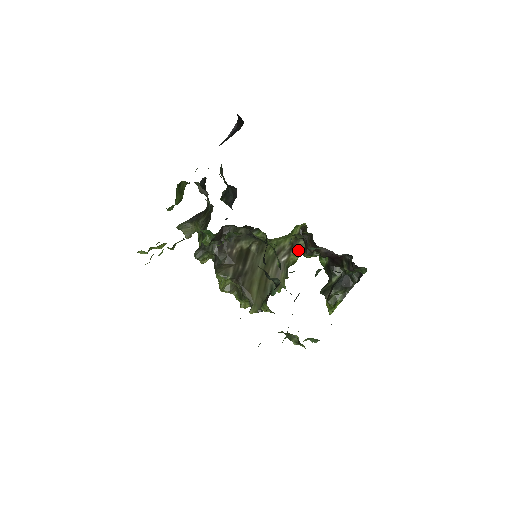
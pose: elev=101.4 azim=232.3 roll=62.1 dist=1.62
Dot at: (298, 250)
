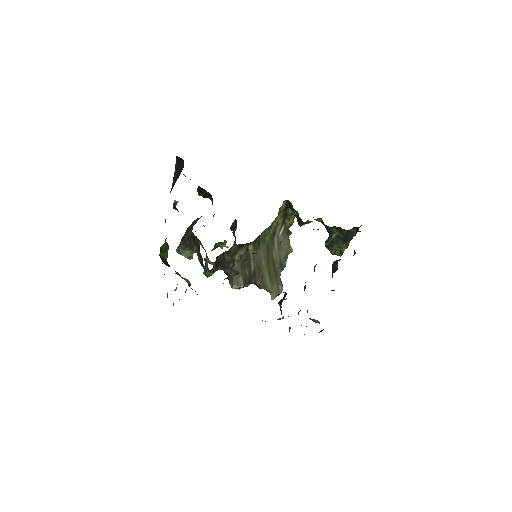
Dot at: (291, 216)
